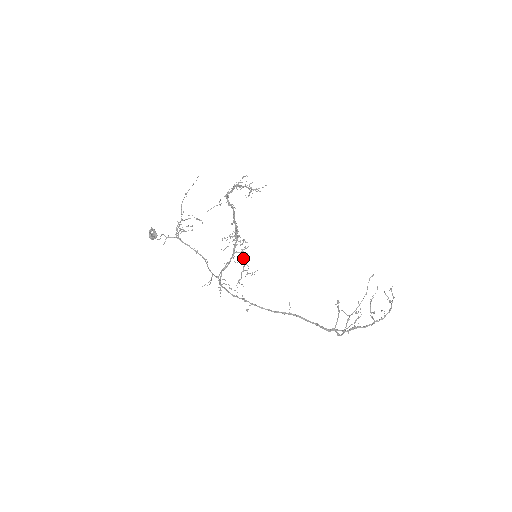
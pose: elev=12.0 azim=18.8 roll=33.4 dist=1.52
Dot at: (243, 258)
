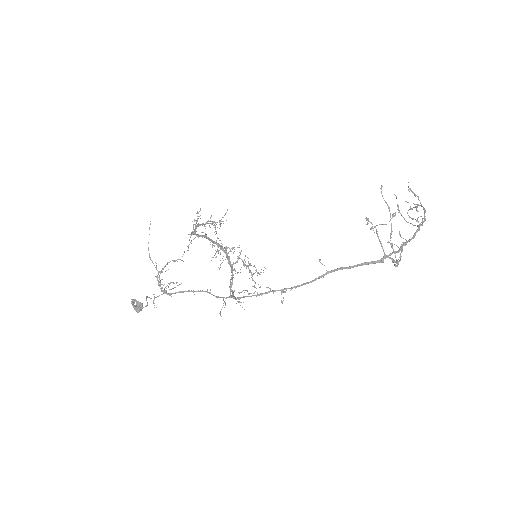
Dot at: (244, 264)
